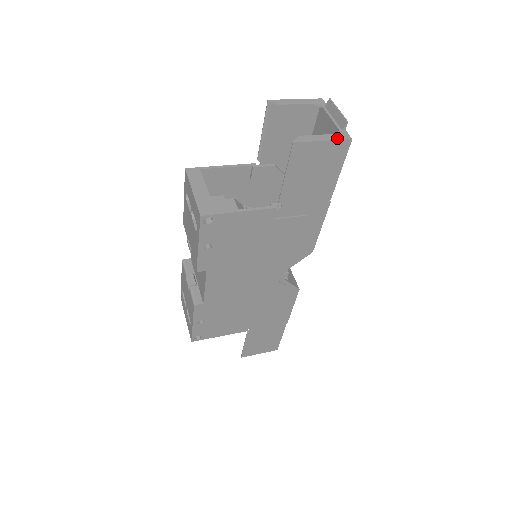
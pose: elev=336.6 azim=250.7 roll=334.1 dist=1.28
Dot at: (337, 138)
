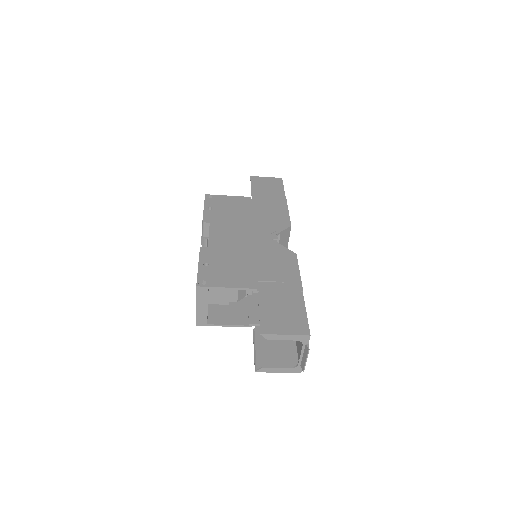
Dot at: (274, 179)
